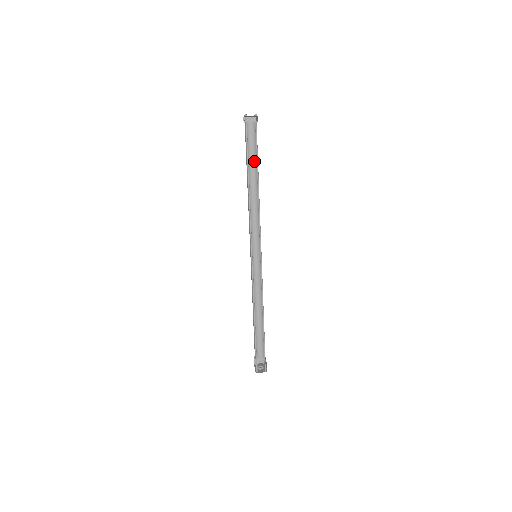
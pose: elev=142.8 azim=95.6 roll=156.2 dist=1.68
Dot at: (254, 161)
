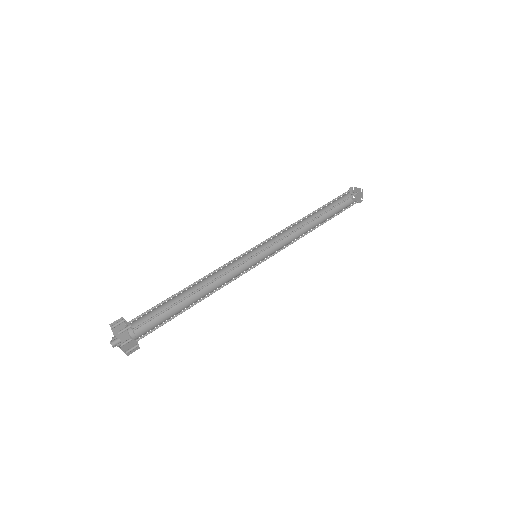
Dot at: (333, 216)
